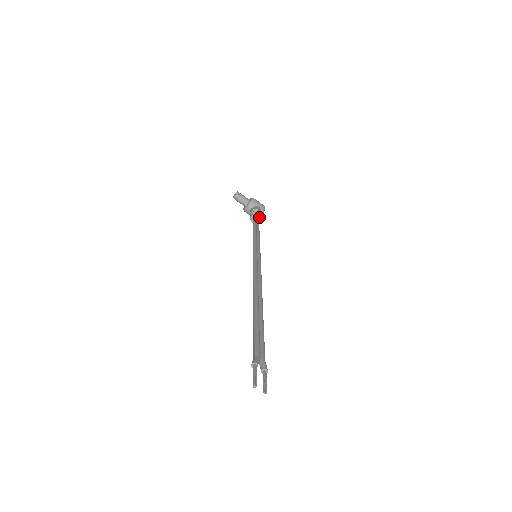
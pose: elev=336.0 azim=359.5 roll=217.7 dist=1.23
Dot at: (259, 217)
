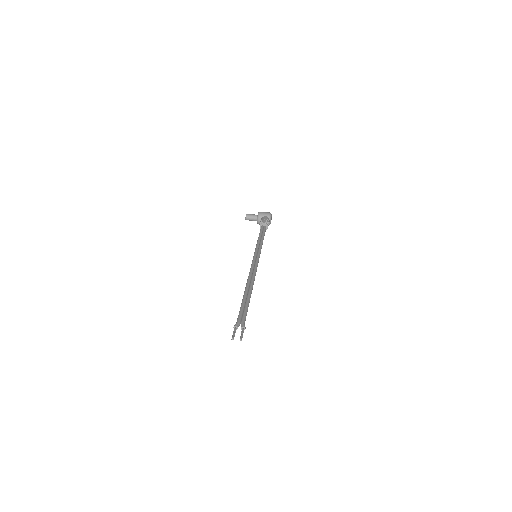
Dot at: (265, 224)
